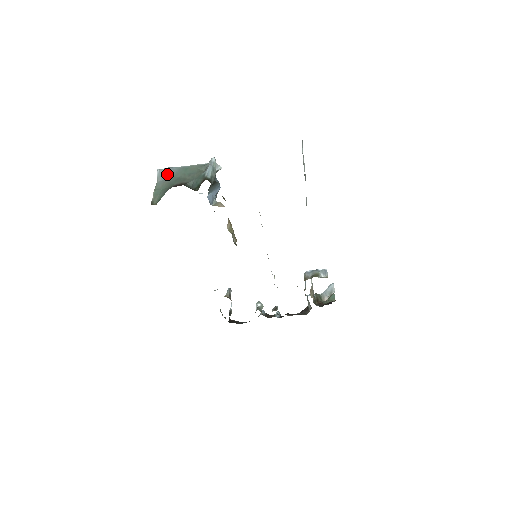
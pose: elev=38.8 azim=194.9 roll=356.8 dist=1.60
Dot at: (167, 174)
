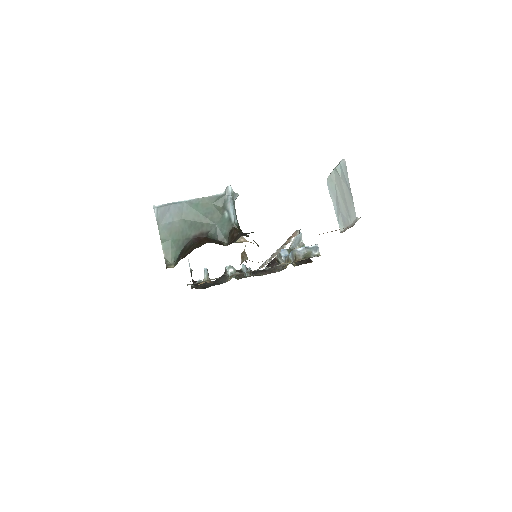
Dot at: (171, 214)
